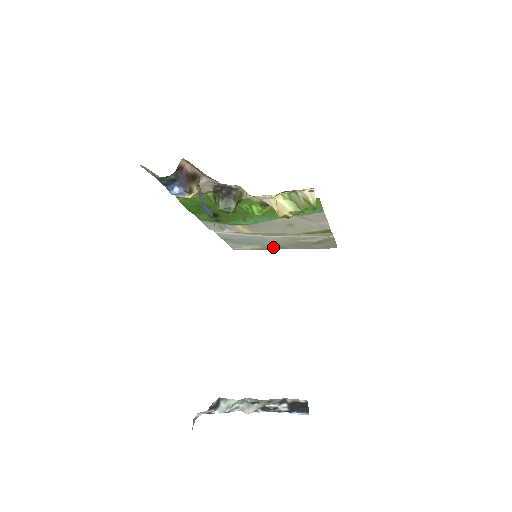
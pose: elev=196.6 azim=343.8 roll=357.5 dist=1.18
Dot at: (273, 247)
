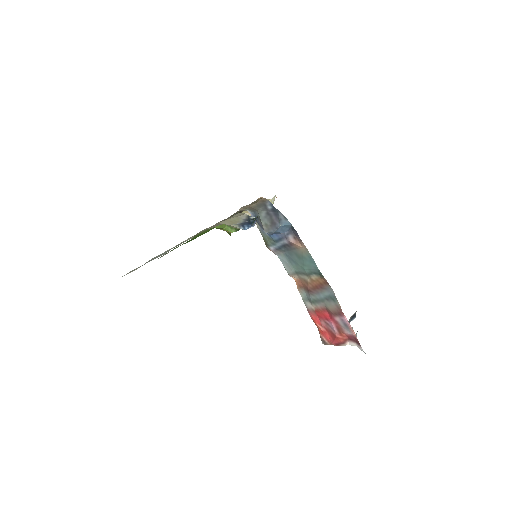
Dot at: occluded
